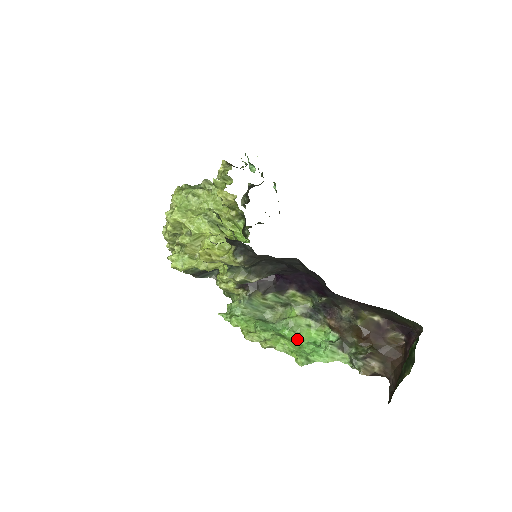
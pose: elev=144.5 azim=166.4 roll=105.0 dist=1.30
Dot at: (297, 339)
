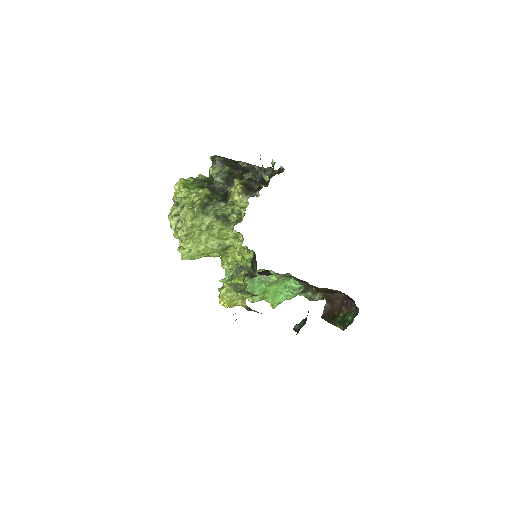
Dot at: (274, 288)
